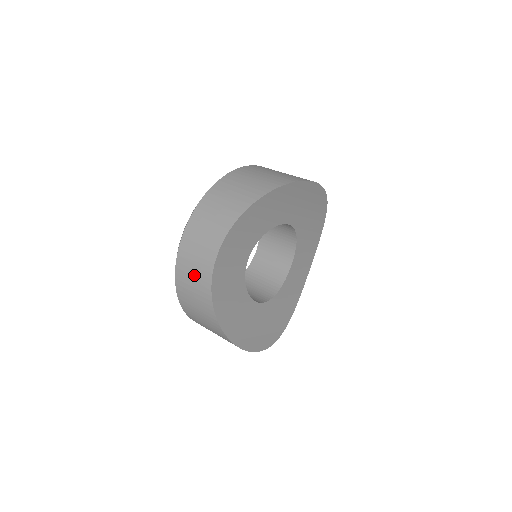
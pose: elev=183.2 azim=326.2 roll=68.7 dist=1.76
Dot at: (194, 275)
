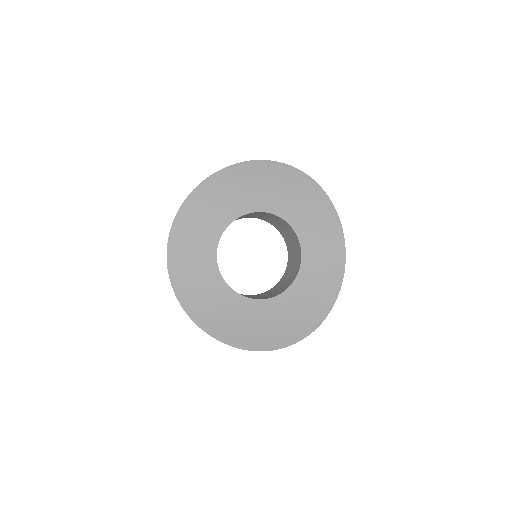
Dot at: occluded
